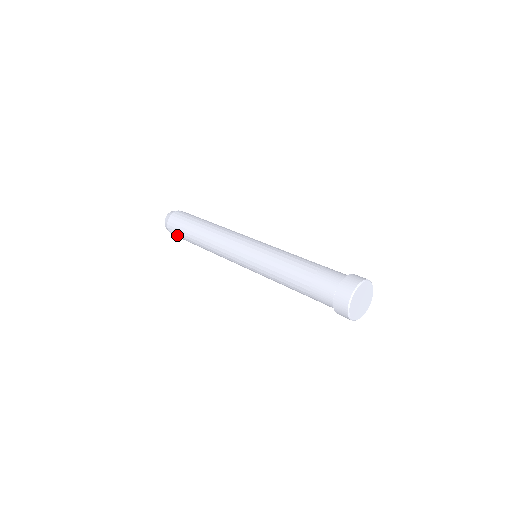
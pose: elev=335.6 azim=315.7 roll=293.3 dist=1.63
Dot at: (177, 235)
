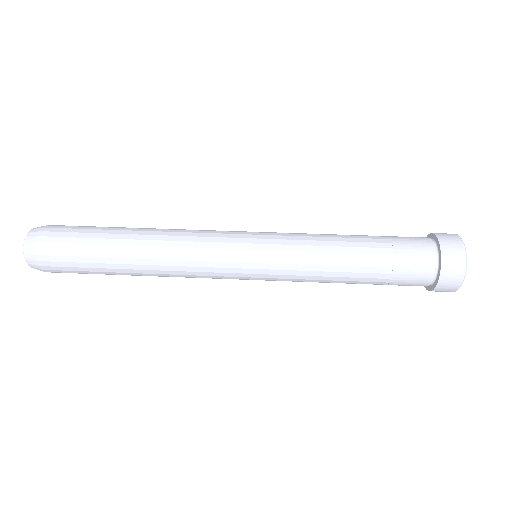
Dot at: (62, 259)
